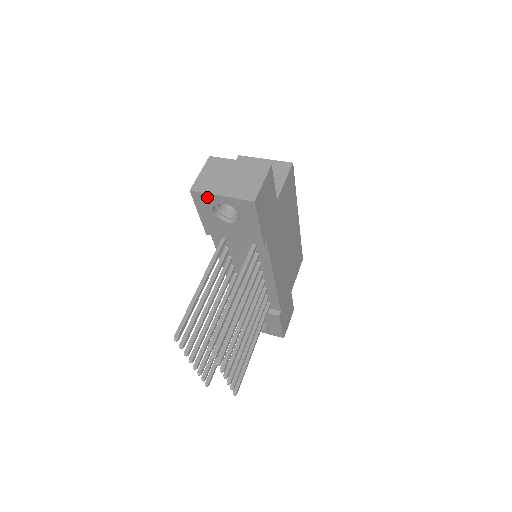
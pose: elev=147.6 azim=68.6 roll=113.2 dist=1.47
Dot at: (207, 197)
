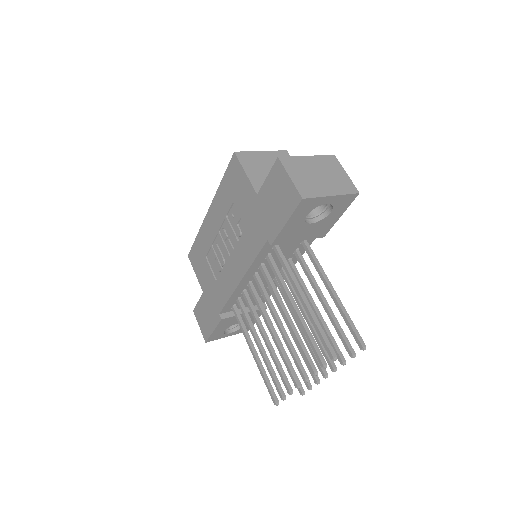
Dot at: (315, 201)
